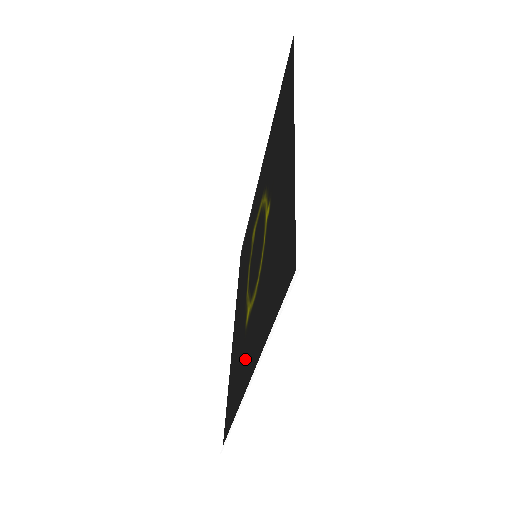
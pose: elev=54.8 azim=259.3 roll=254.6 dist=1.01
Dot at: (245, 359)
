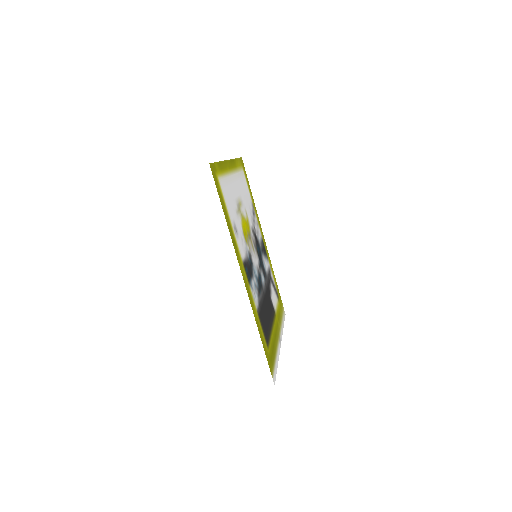
Dot at: (252, 288)
